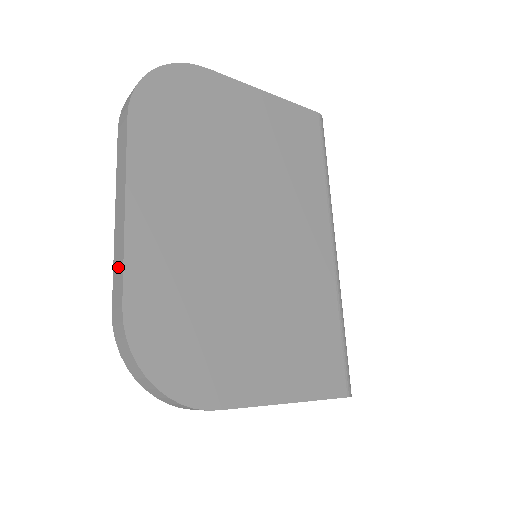
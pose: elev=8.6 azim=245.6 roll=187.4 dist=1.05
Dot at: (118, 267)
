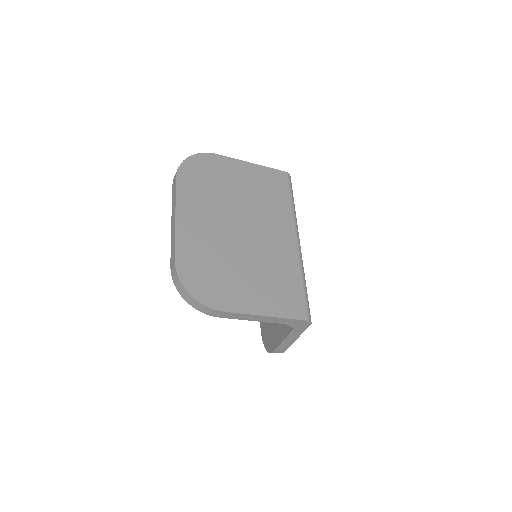
Dot at: (173, 244)
